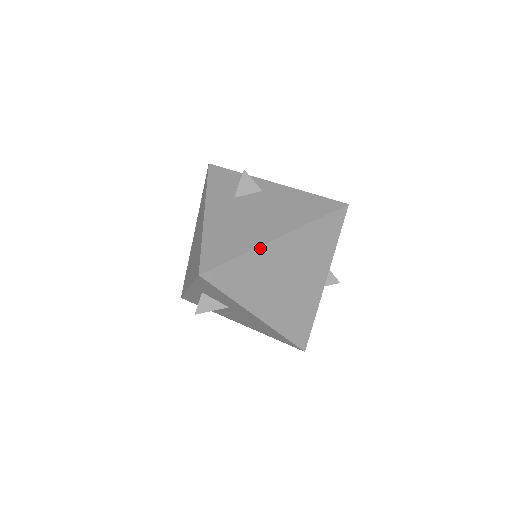
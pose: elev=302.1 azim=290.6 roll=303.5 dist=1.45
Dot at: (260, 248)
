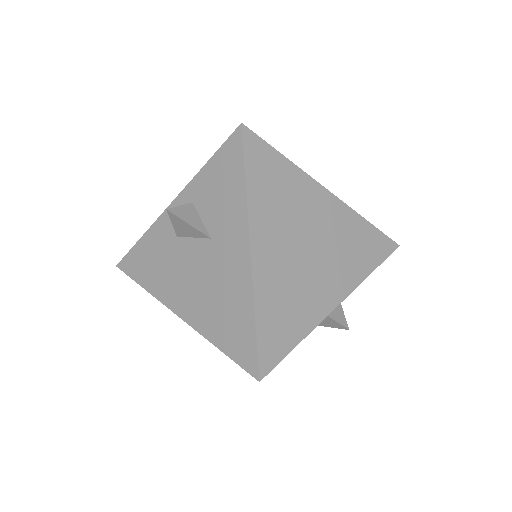
Dot at: (309, 178)
